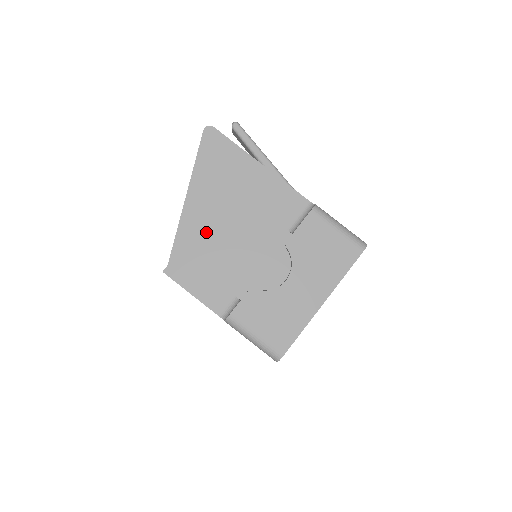
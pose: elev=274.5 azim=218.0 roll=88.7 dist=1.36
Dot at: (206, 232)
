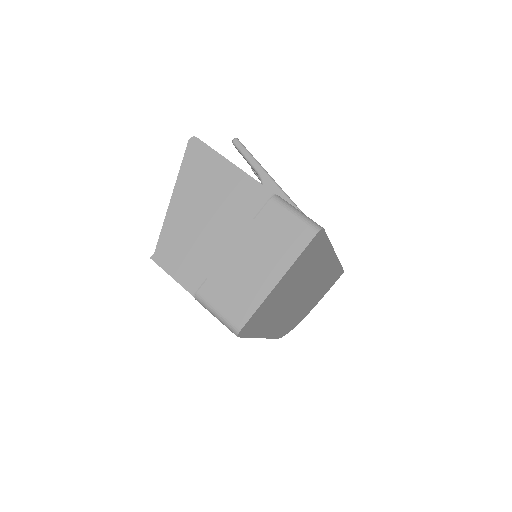
Dot at: (186, 224)
